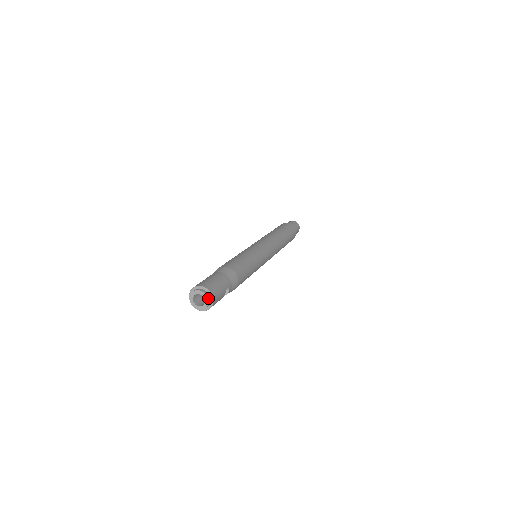
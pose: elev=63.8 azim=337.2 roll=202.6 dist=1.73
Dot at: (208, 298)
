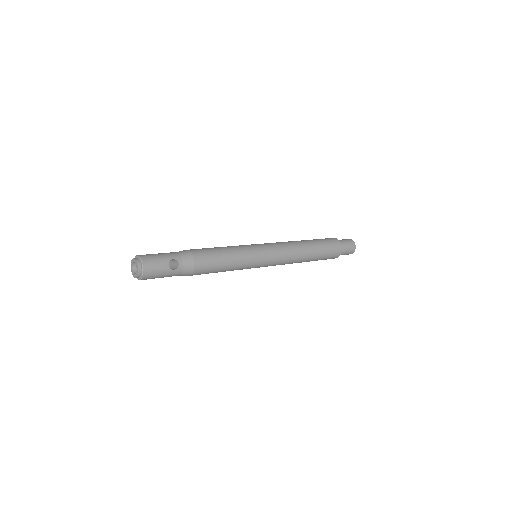
Dot at: (137, 261)
